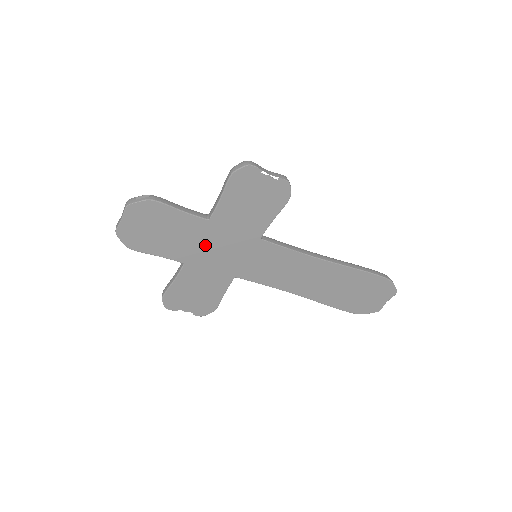
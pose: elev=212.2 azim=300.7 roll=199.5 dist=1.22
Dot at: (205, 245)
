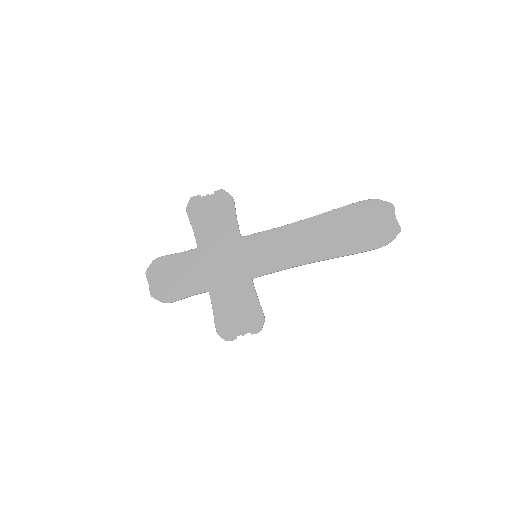
Dot at: (210, 267)
